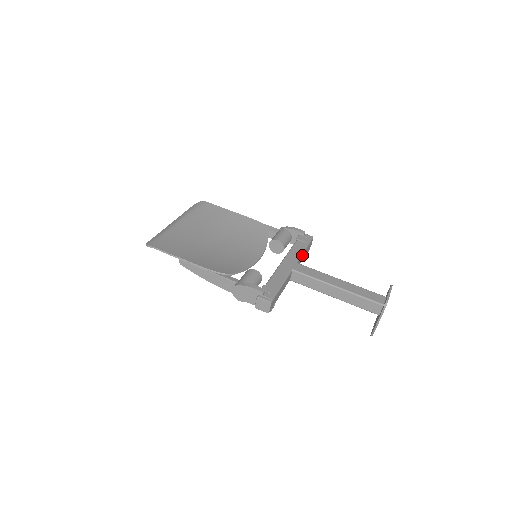
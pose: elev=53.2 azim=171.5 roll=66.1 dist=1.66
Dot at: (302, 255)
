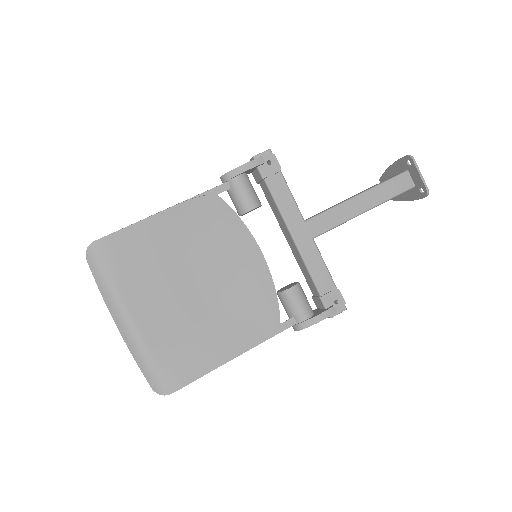
Dot at: (292, 198)
